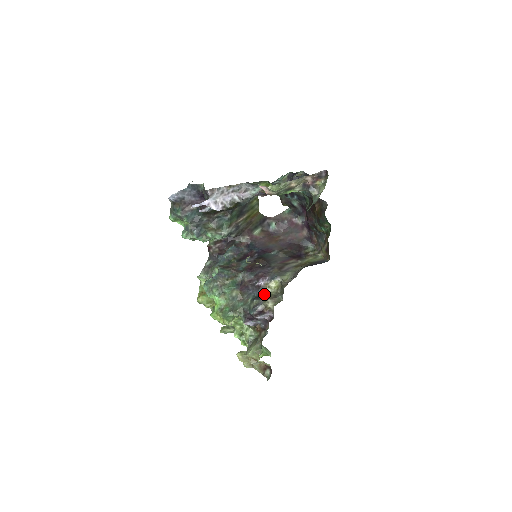
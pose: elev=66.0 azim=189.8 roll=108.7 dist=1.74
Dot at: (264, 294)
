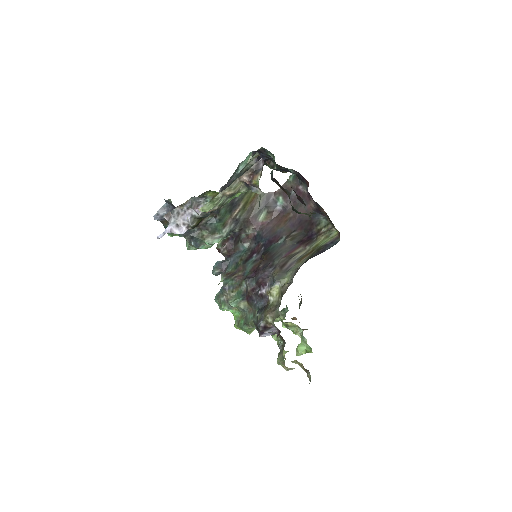
Dot at: (267, 304)
